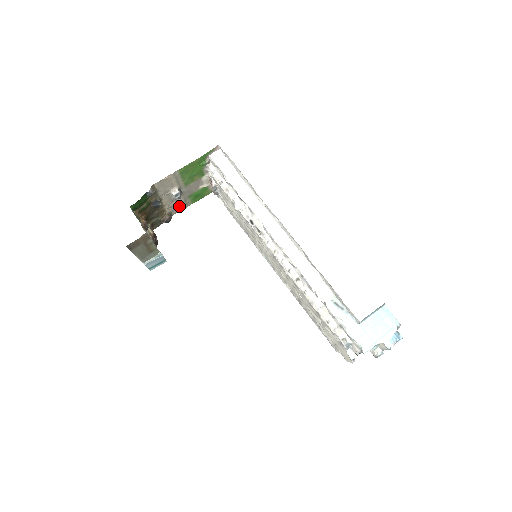
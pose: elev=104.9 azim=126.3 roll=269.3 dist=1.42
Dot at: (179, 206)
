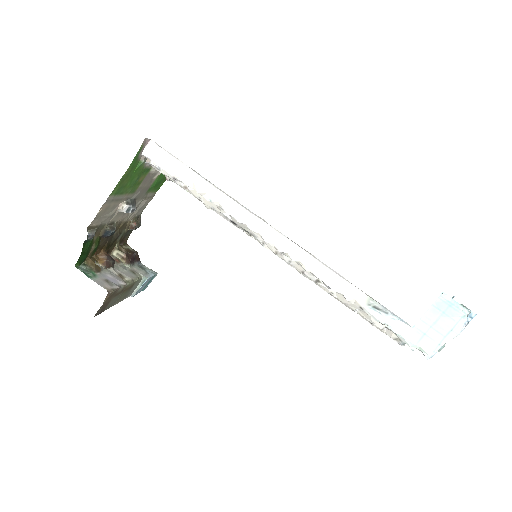
Dot at: (142, 205)
